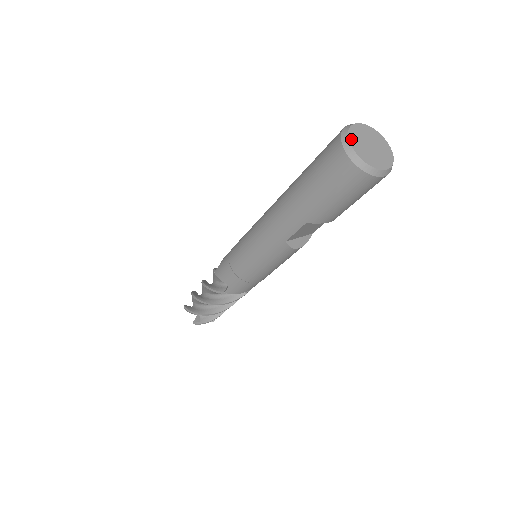
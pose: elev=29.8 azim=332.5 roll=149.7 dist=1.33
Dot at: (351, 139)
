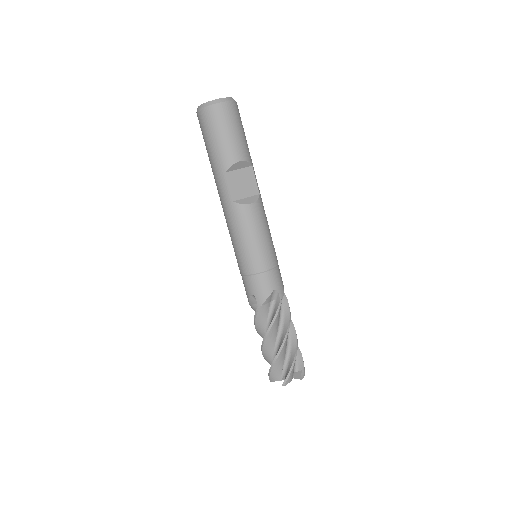
Dot at: occluded
